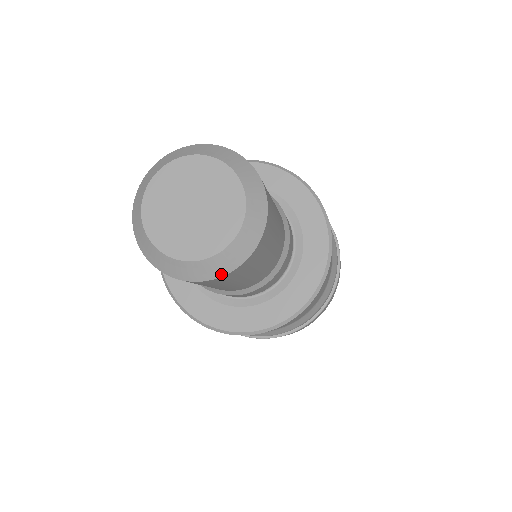
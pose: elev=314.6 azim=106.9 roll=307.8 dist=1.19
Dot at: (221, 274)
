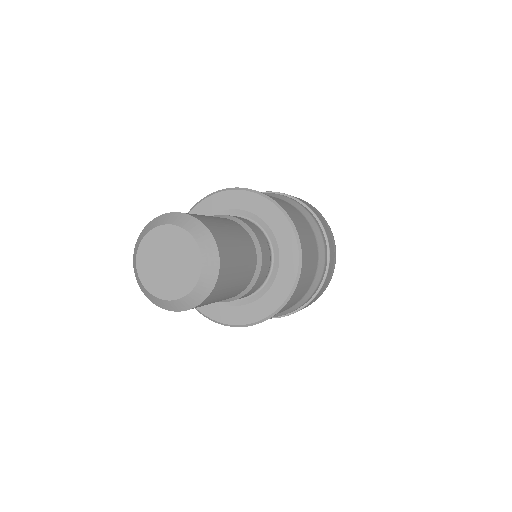
Dot at: (190, 307)
